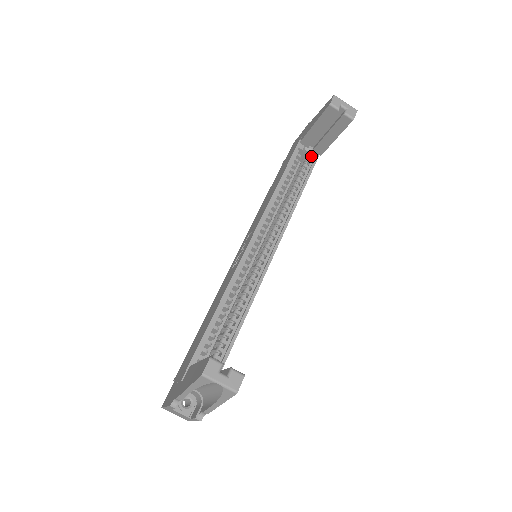
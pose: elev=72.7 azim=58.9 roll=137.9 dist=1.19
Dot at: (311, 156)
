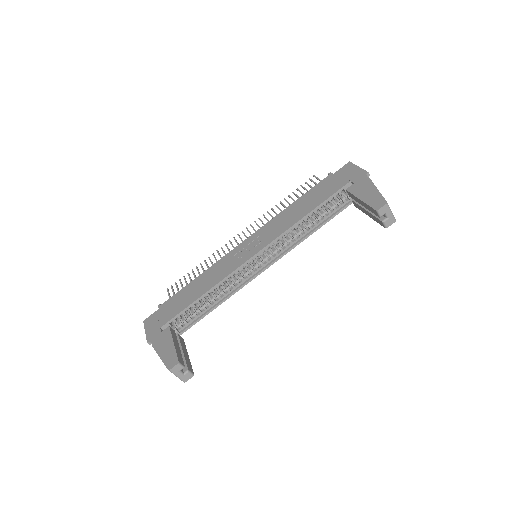
Dot at: (349, 198)
